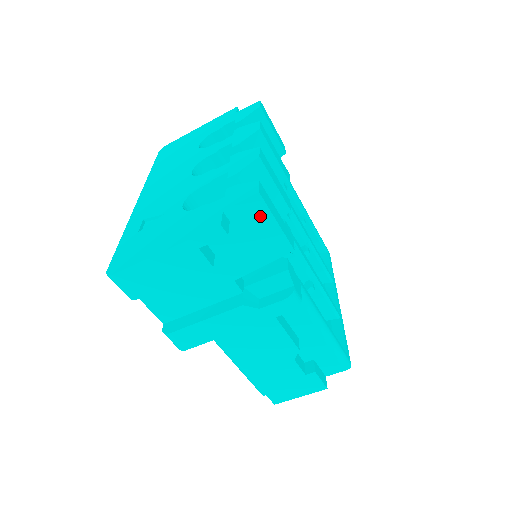
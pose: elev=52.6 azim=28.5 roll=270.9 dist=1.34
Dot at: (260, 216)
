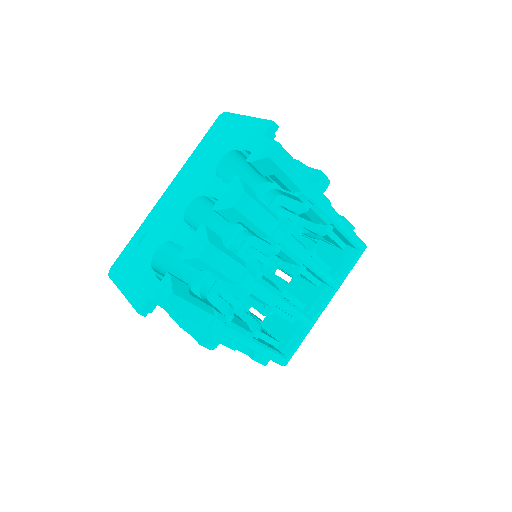
Dot at: occluded
